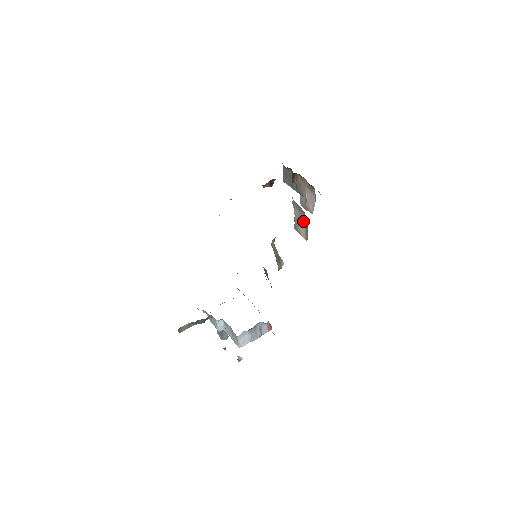
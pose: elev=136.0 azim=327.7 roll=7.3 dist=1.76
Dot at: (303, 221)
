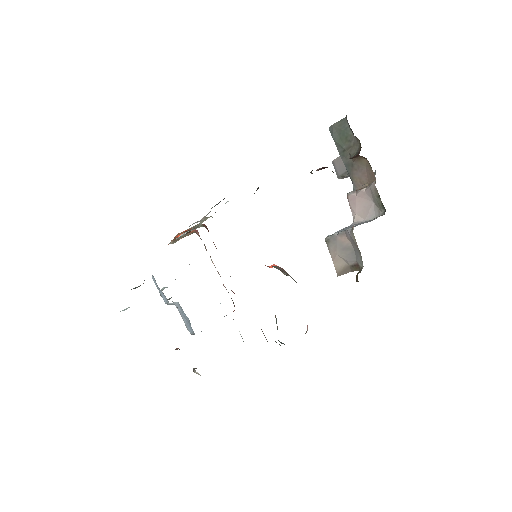
Dot at: (350, 261)
